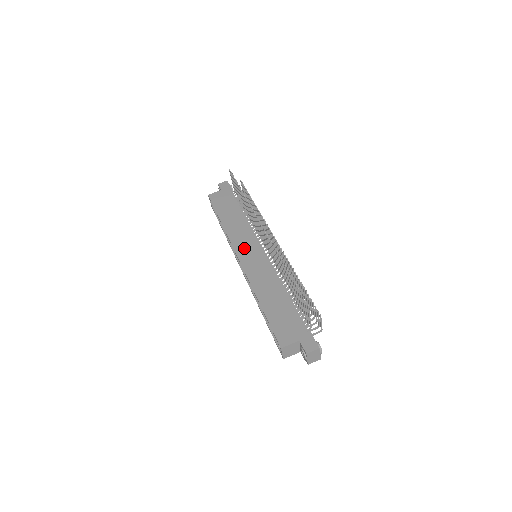
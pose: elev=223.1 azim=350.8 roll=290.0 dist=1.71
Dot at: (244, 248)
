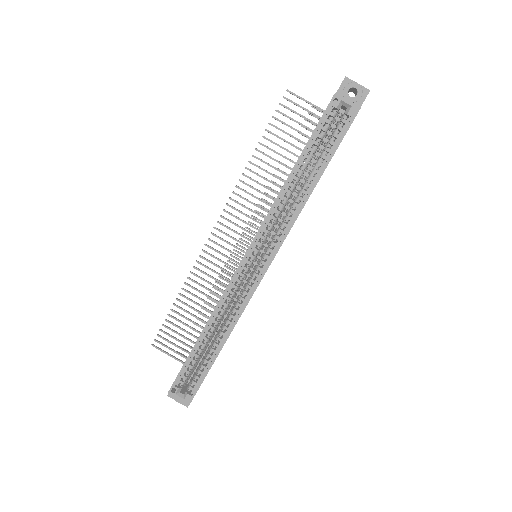
Dot at: occluded
